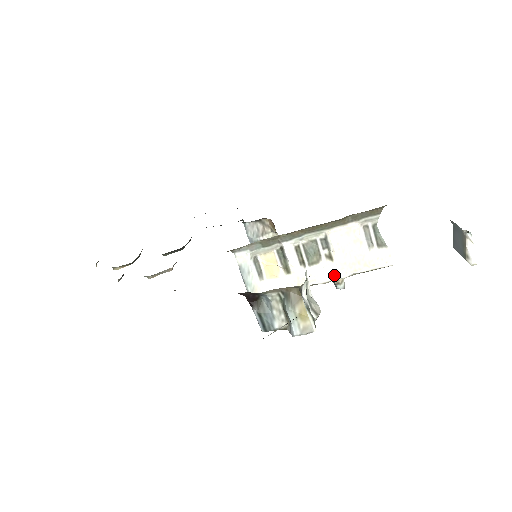
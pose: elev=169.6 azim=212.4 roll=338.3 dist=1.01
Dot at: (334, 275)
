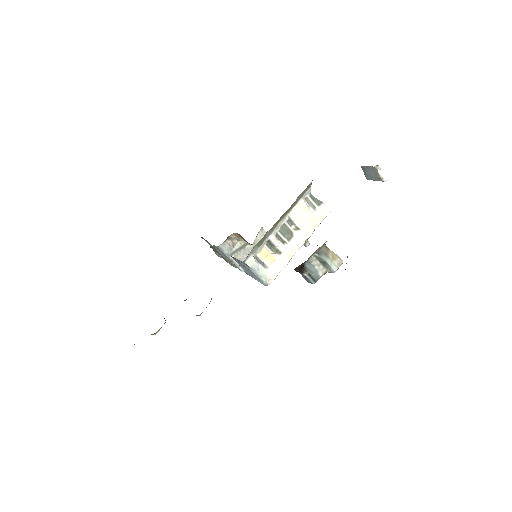
Dot at: (305, 238)
